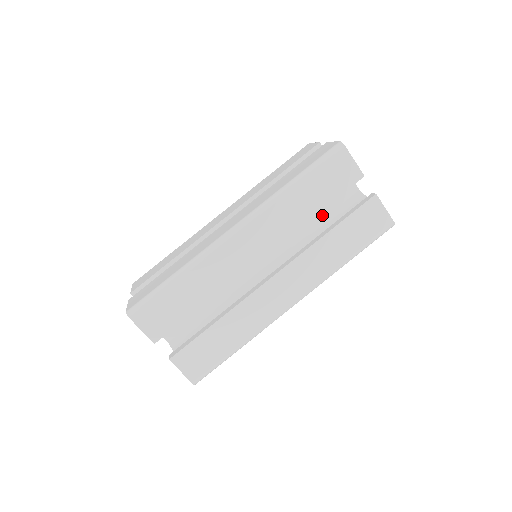
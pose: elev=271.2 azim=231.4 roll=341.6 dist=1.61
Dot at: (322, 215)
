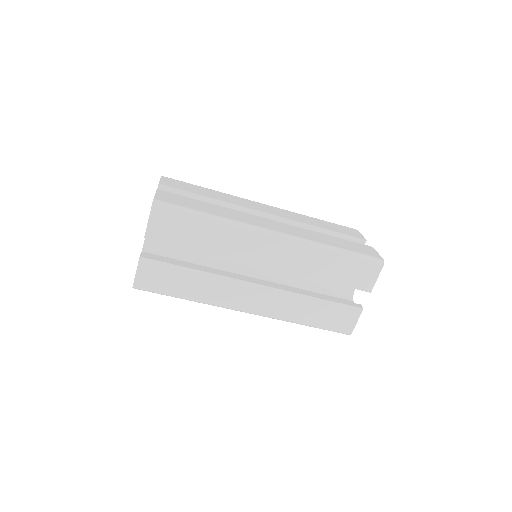
Dot at: (319, 281)
